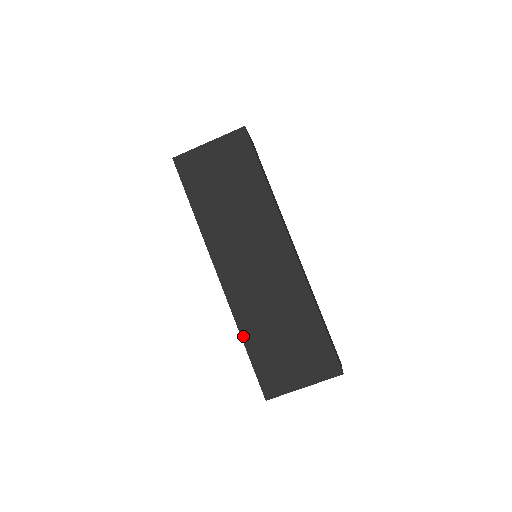
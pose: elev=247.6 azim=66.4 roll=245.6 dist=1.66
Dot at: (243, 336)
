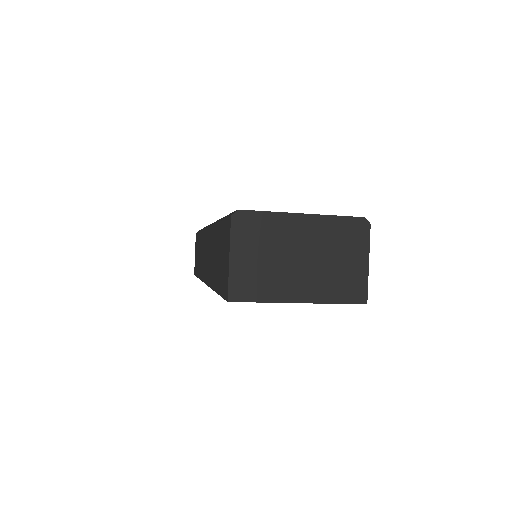
Dot at: occluded
